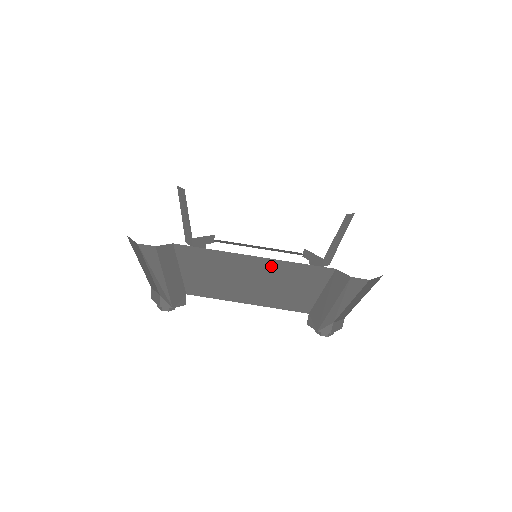
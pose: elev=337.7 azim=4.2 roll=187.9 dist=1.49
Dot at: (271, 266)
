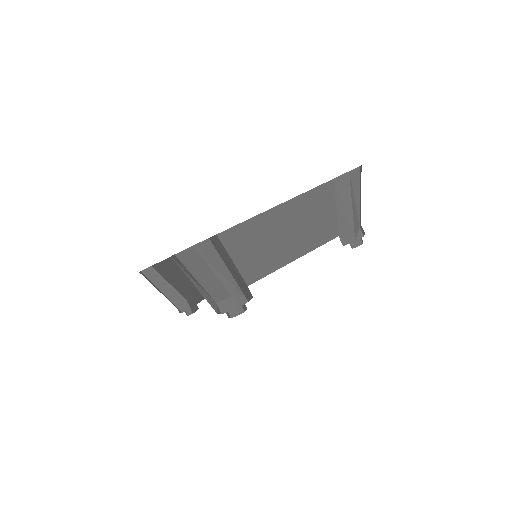
Dot at: (294, 207)
